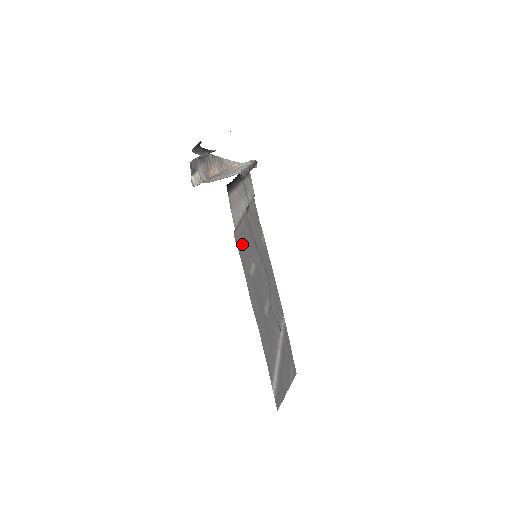
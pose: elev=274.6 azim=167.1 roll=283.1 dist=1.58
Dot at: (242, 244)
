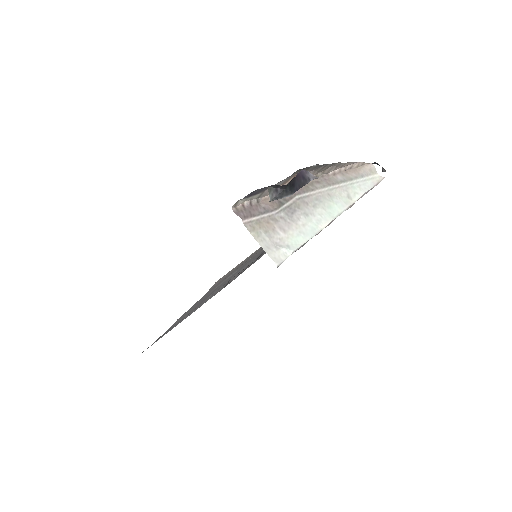
Dot at: (230, 273)
